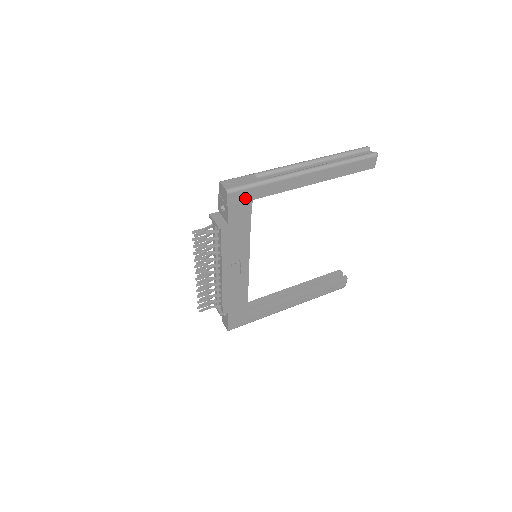
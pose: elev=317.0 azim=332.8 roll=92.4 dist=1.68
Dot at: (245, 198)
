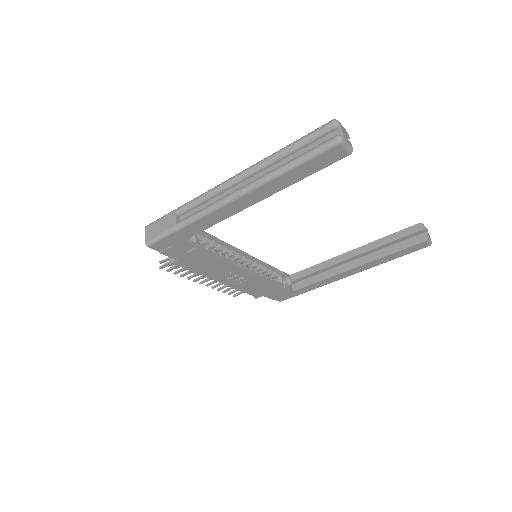
Dot at: (173, 242)
